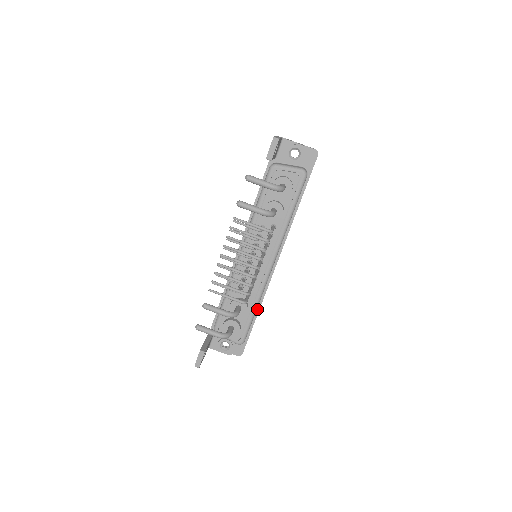
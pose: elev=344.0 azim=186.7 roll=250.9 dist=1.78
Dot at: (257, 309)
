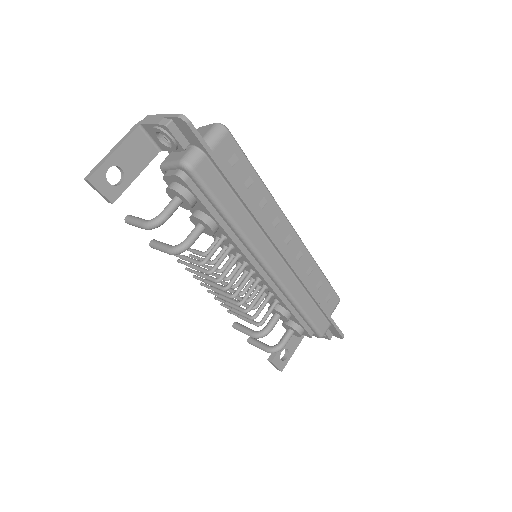
Dot at: (314, 301)
